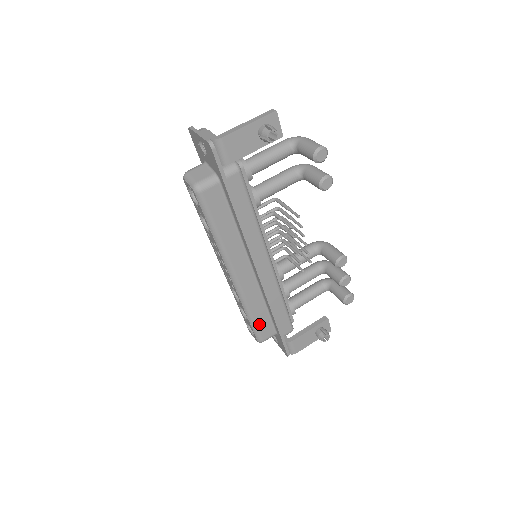
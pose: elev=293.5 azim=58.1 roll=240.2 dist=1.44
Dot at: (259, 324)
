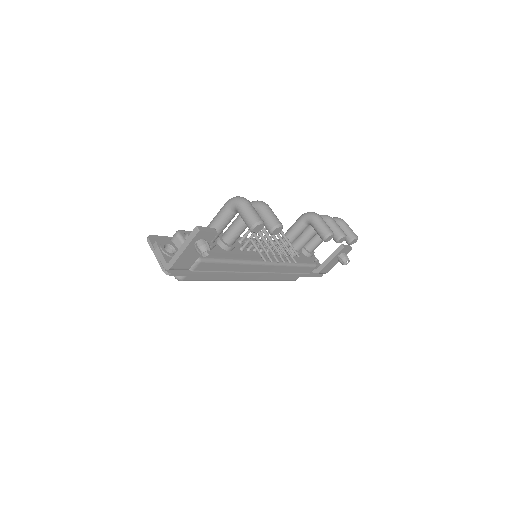
Dot at: (285, 279)
